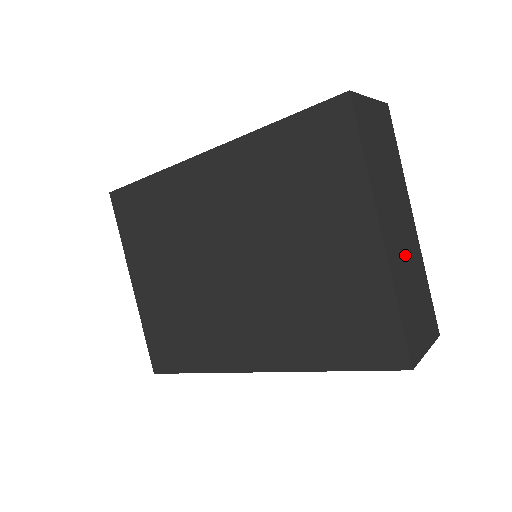
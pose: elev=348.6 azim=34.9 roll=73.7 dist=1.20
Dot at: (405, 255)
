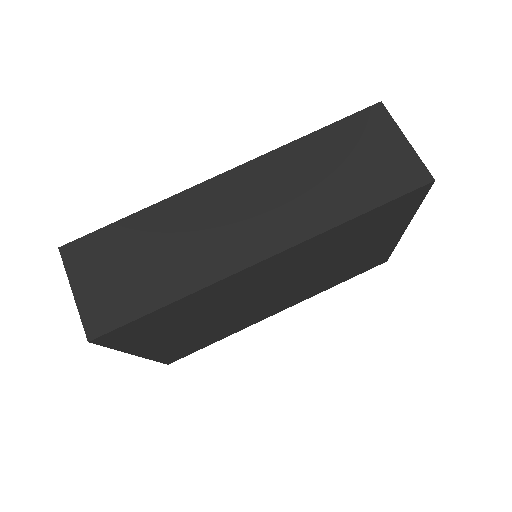
Dot at: occluded
